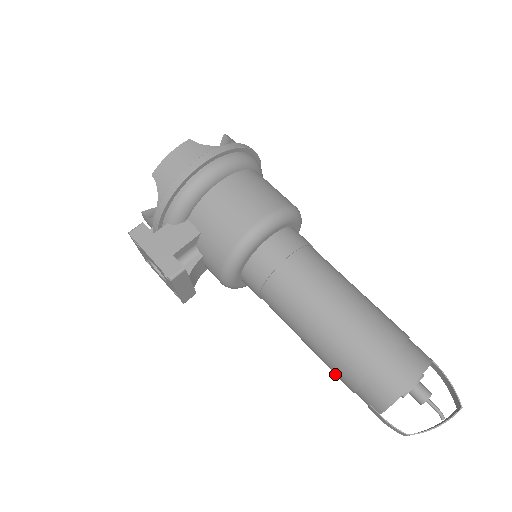
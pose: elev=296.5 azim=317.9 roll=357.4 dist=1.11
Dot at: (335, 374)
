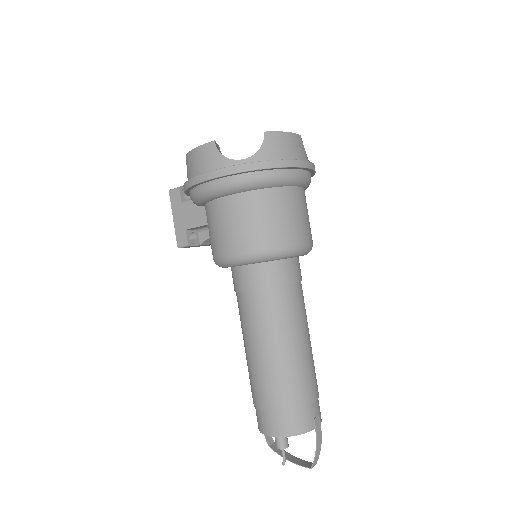
Dot at: occluded
